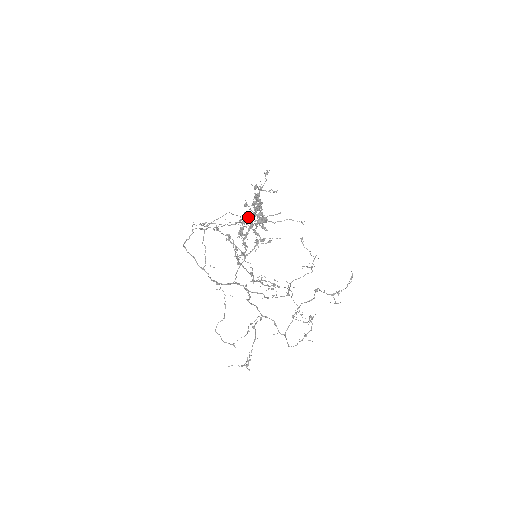
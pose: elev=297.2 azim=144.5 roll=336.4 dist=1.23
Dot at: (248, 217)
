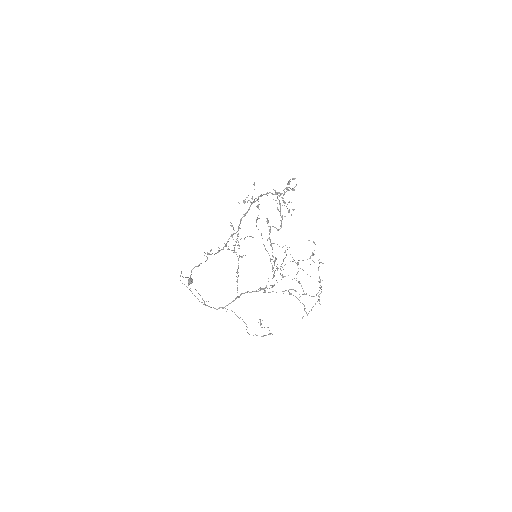
Dot at: (285, 192)
